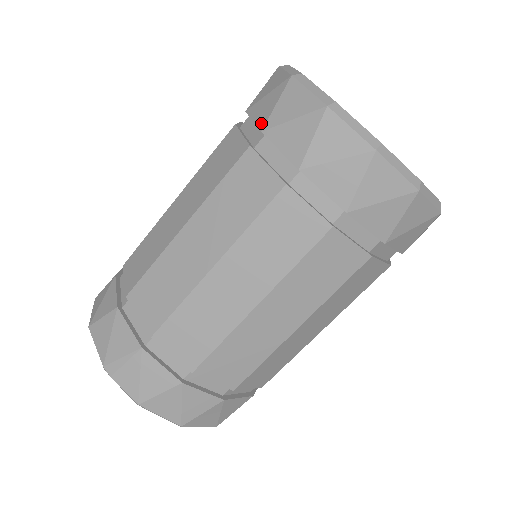
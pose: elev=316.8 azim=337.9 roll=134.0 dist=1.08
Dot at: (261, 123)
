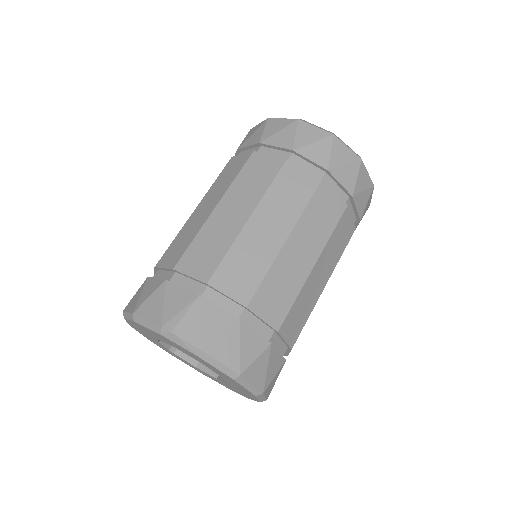
Dot at: (256, 141)
